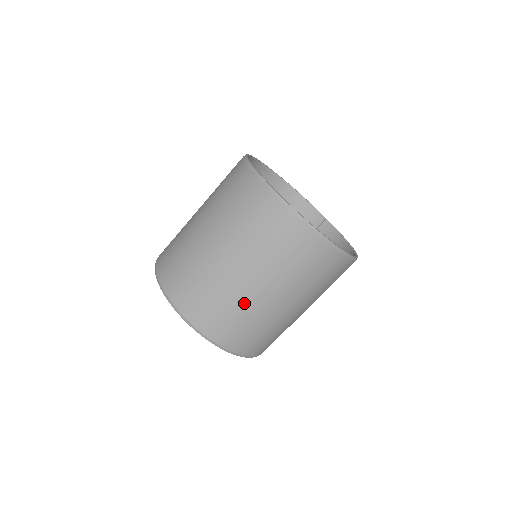
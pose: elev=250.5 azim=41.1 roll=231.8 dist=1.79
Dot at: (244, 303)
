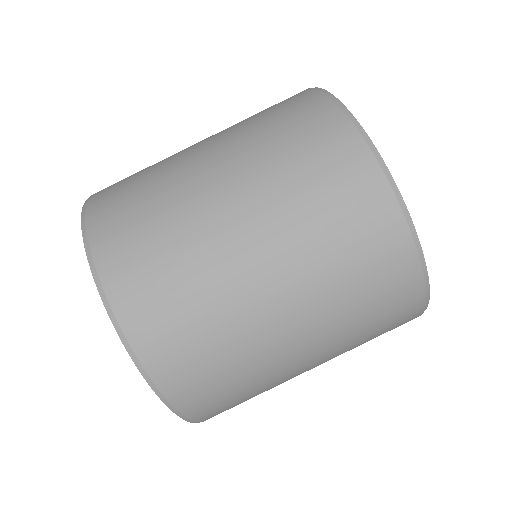
Dot at: (177, 192)
